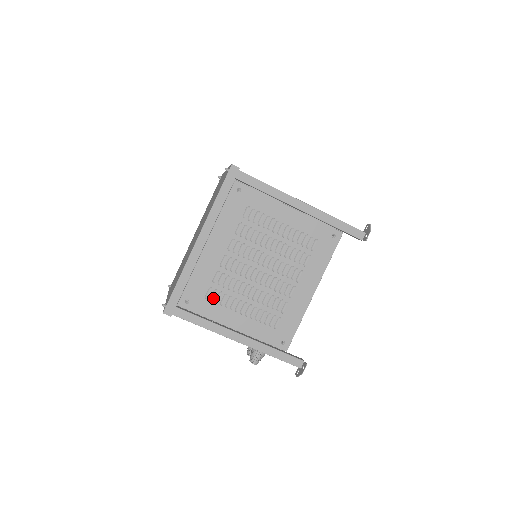
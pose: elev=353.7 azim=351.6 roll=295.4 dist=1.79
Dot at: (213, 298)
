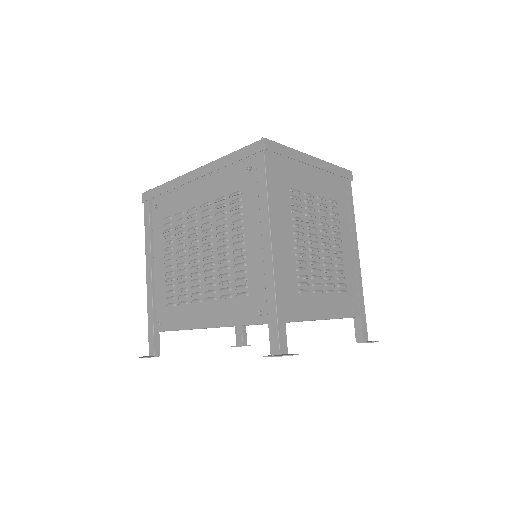
Dot at: (166, 226)
